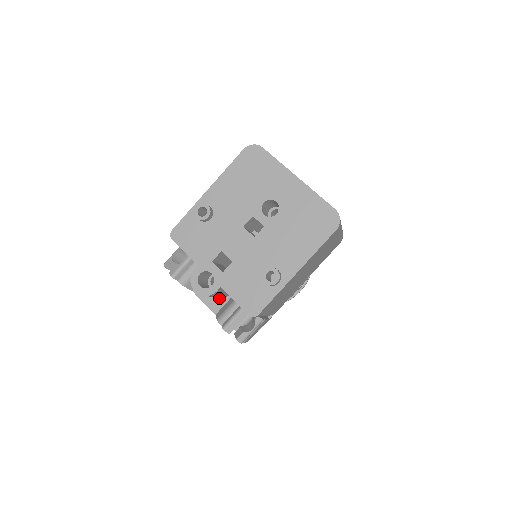
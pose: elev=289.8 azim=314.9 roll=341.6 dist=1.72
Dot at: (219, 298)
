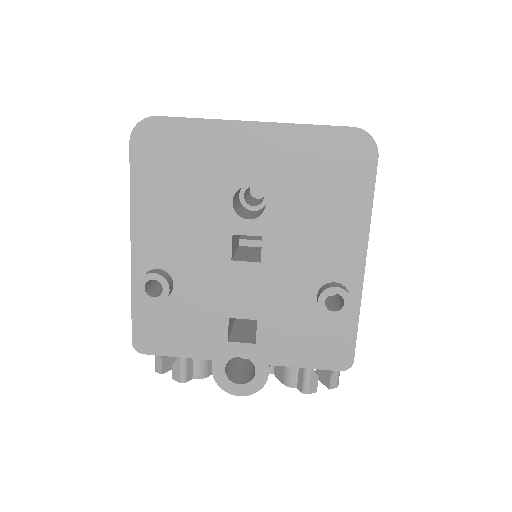
Dot at: occluded
